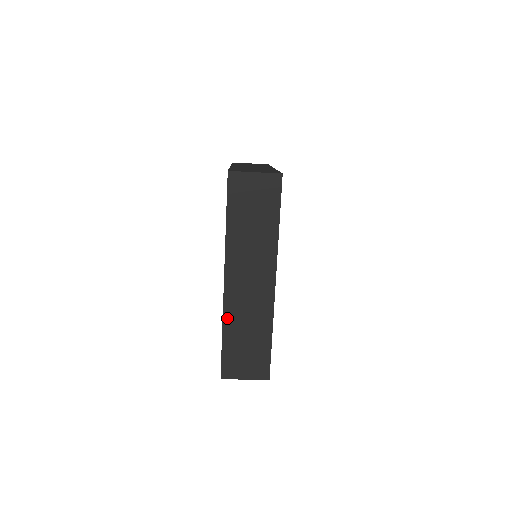
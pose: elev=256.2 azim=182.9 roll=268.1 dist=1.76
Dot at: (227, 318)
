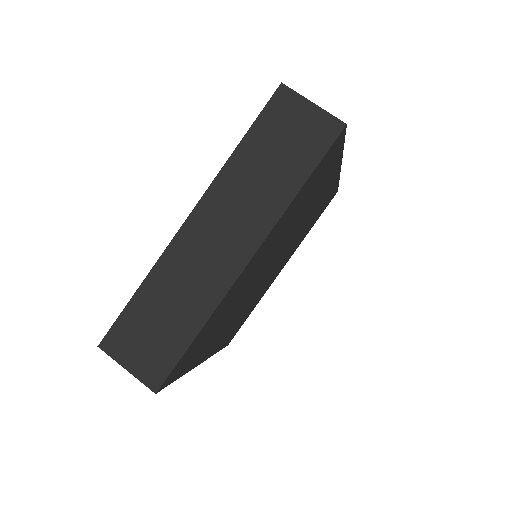
Dot at: (160, 268)
